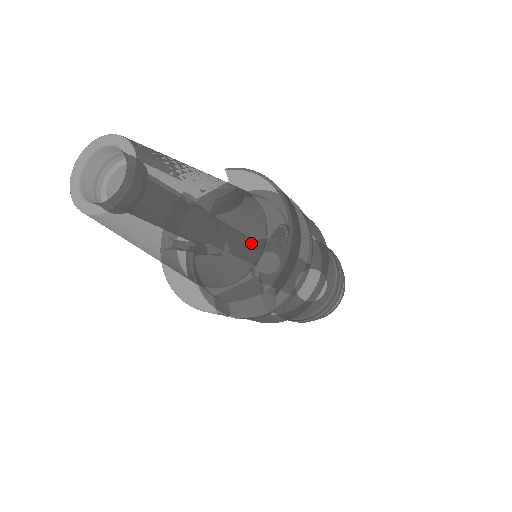
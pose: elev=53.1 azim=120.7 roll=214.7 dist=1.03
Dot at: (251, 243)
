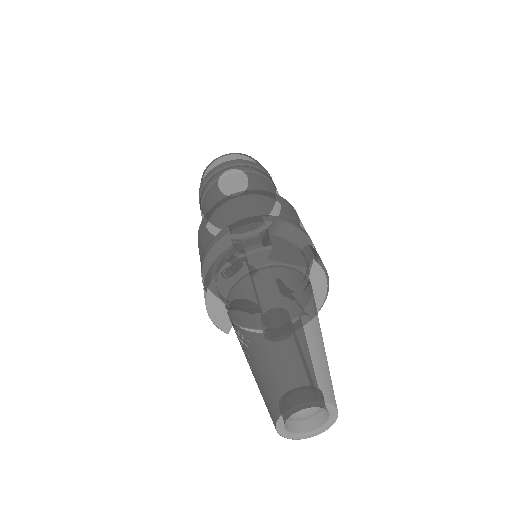
Dot at: occluded
